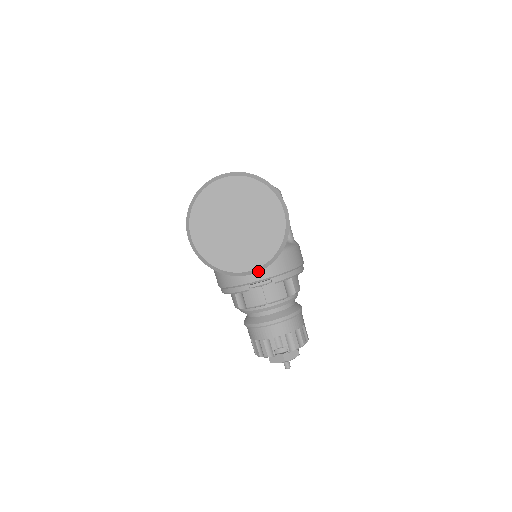
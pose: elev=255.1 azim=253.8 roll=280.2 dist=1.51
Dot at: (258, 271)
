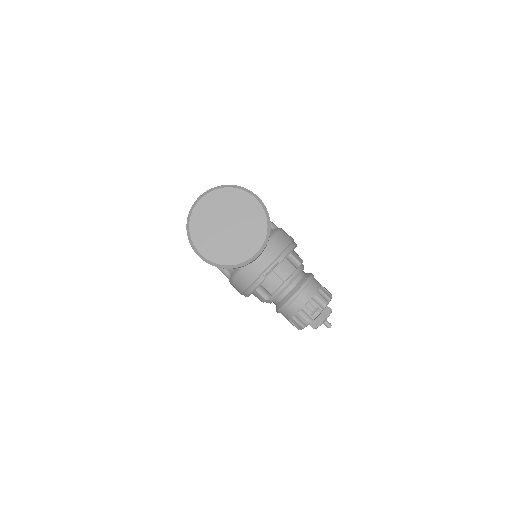
Dot at: (262, 251)
